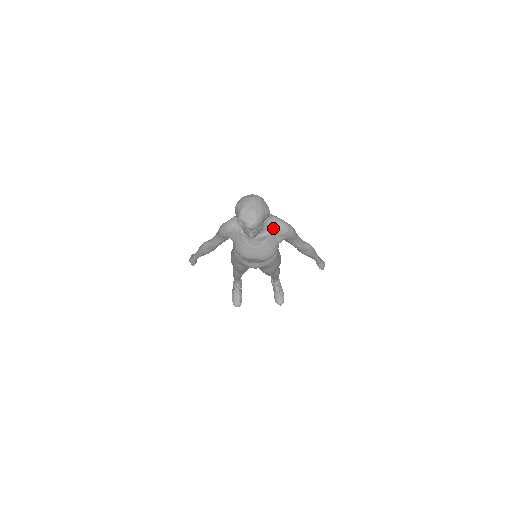
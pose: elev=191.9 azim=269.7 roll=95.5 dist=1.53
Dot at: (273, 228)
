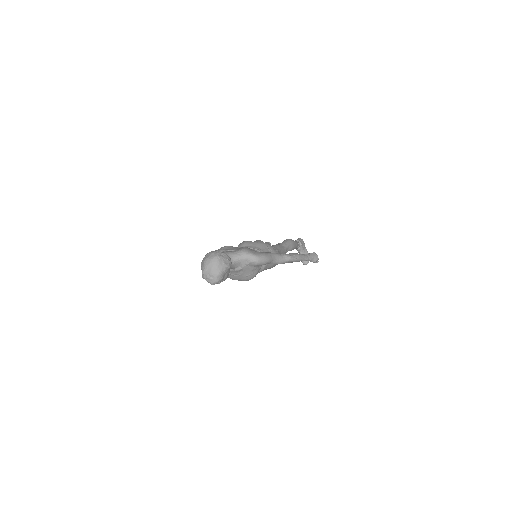
Dot at: (245, 263)
